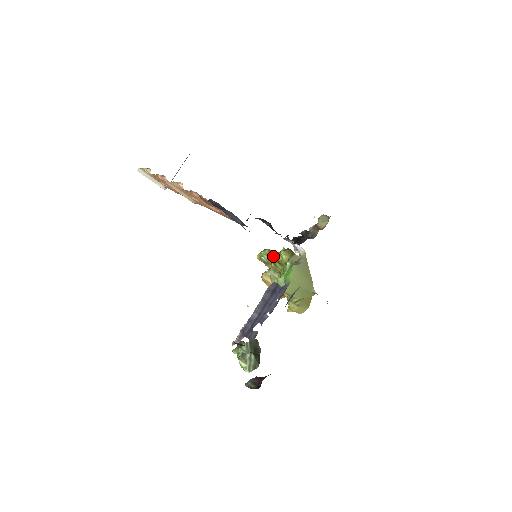
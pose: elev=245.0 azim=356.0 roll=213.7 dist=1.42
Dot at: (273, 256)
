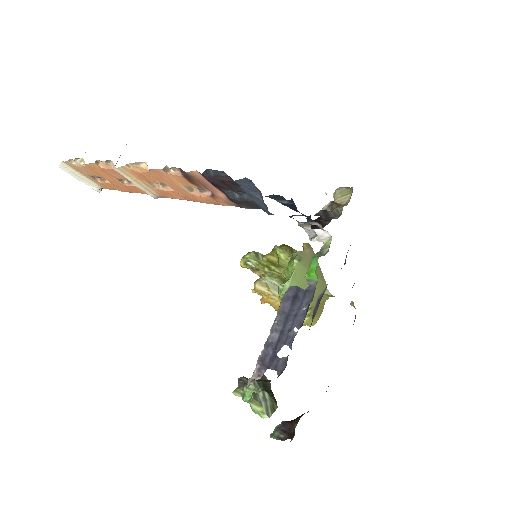
Dot at: (264, 258)
